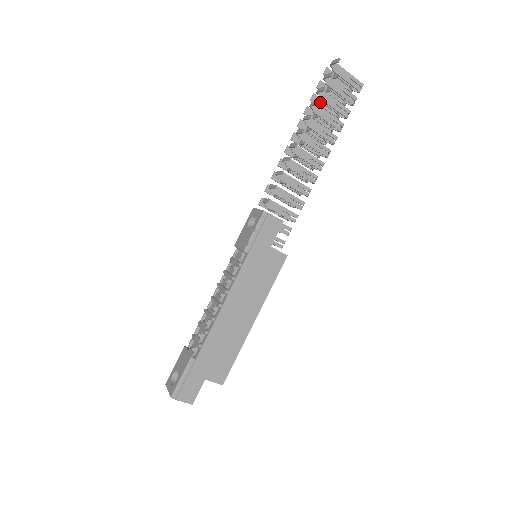
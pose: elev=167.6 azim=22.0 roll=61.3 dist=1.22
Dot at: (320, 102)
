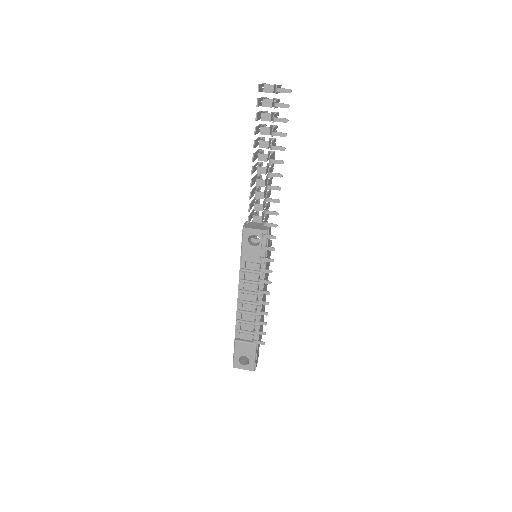
Dot at: (262, 118)
